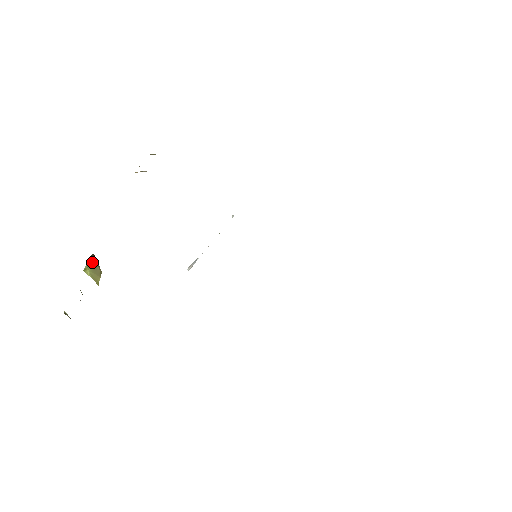
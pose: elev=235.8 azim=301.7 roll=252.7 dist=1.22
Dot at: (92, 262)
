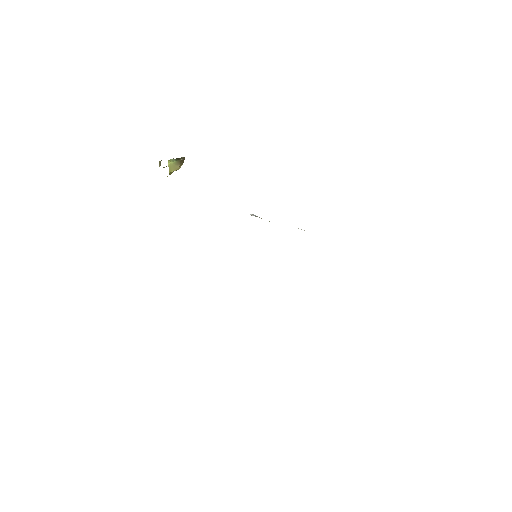
Dot at: (178, 160)
